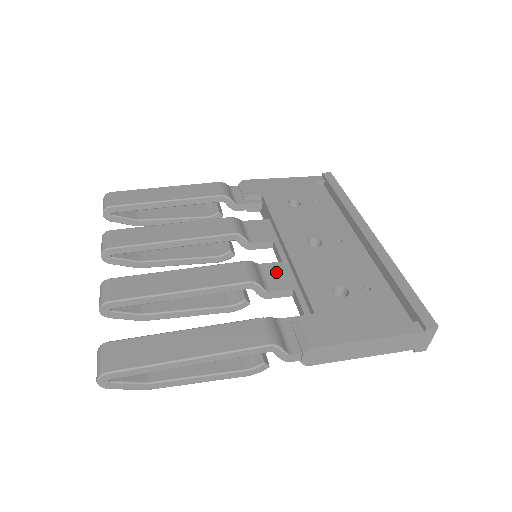
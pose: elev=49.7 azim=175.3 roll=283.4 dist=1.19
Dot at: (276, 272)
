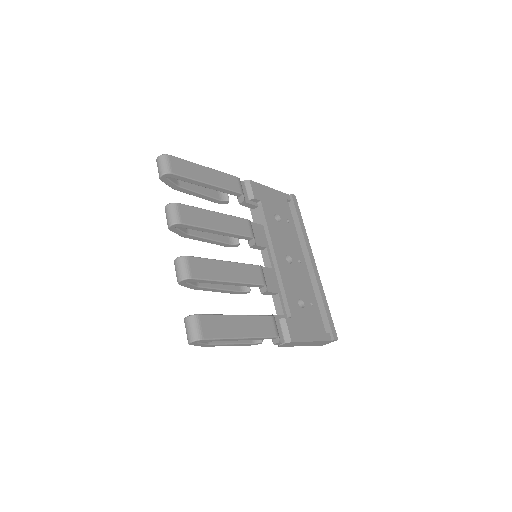
Dot at: (270, 276)
